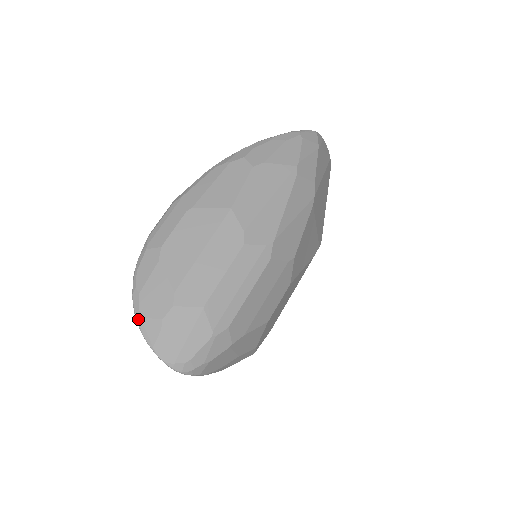
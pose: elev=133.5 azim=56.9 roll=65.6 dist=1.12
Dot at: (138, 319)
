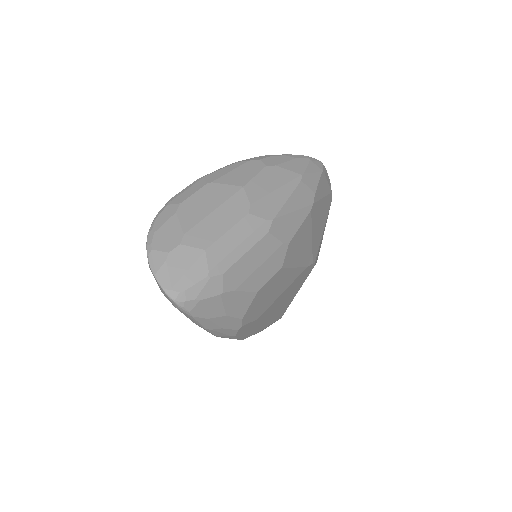
Dot at: (148, 251)
